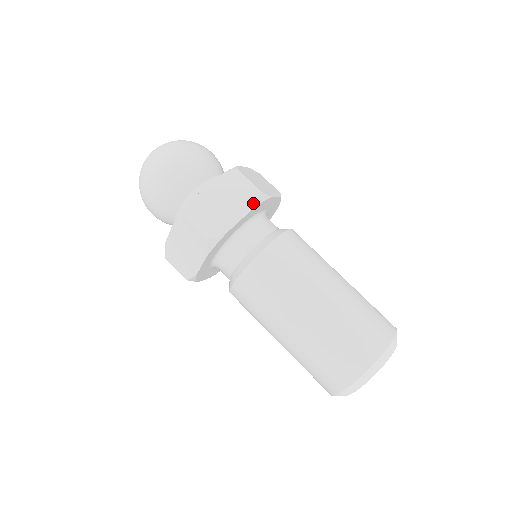
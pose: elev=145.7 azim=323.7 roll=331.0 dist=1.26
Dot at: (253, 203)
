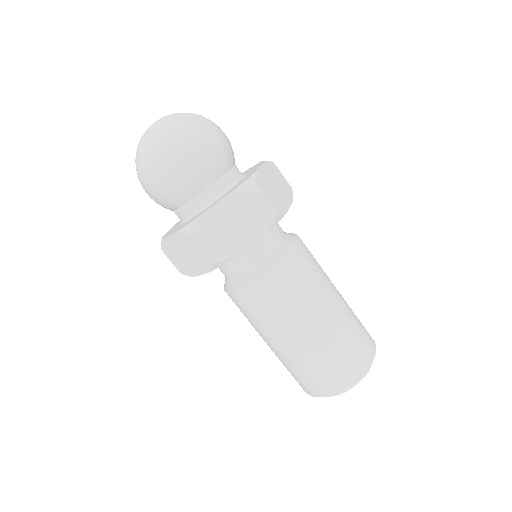
Dot at: (268, 226)
